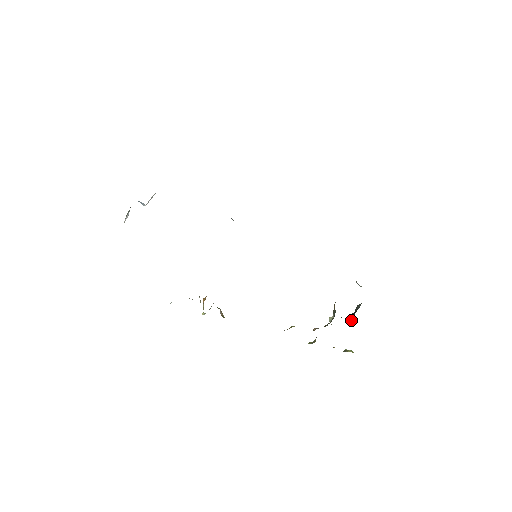
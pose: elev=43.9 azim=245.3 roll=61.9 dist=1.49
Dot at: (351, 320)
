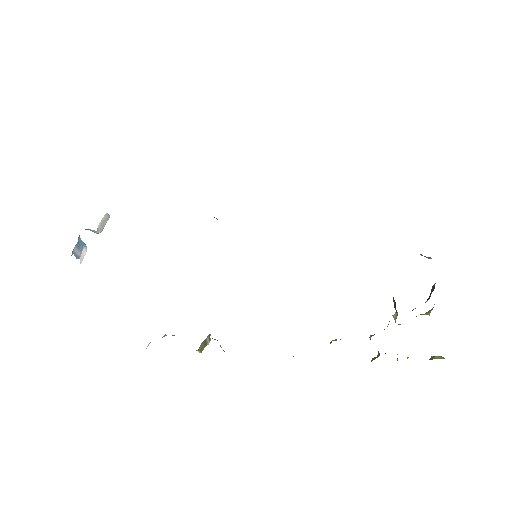
Dot at: (428, 311)
